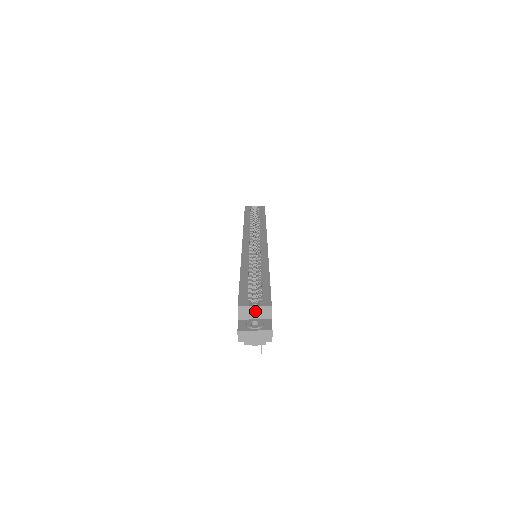
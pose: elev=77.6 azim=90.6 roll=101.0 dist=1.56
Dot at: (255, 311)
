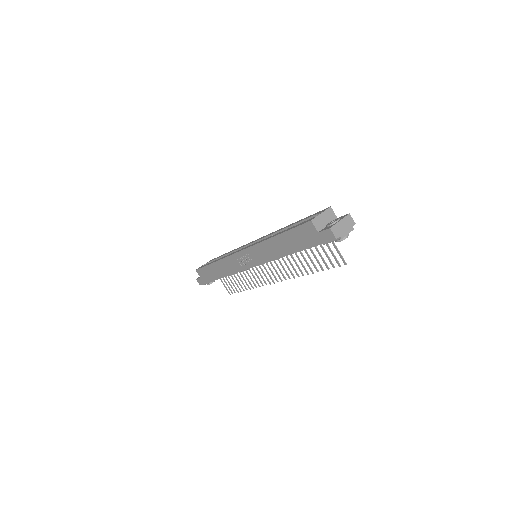
Dot at: (324, 218)
